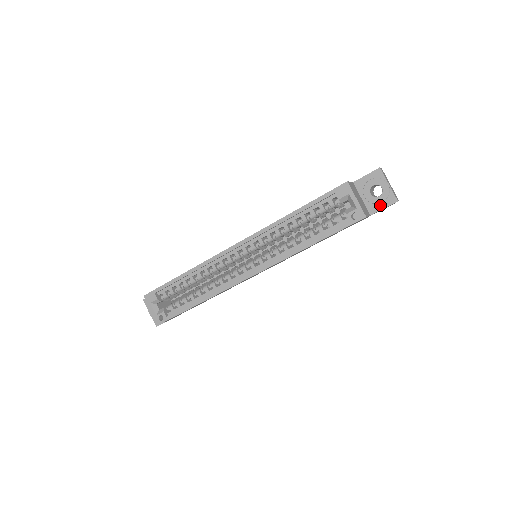
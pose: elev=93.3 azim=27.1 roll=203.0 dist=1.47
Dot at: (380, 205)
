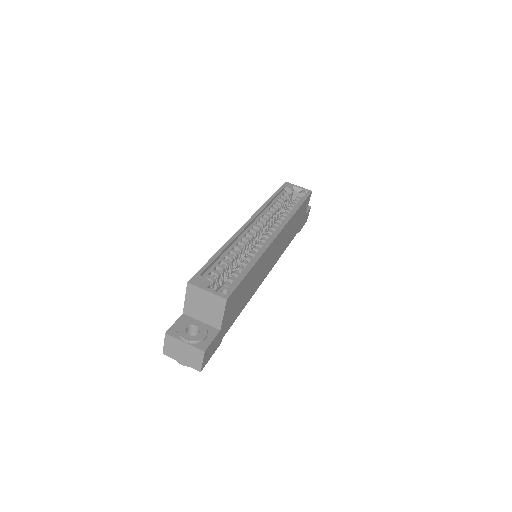
Dot at: occluded
